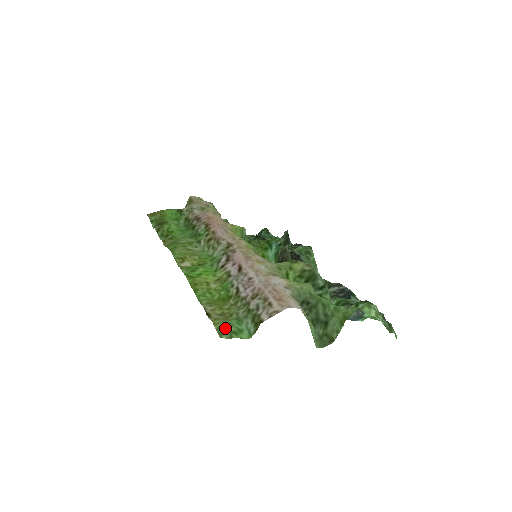
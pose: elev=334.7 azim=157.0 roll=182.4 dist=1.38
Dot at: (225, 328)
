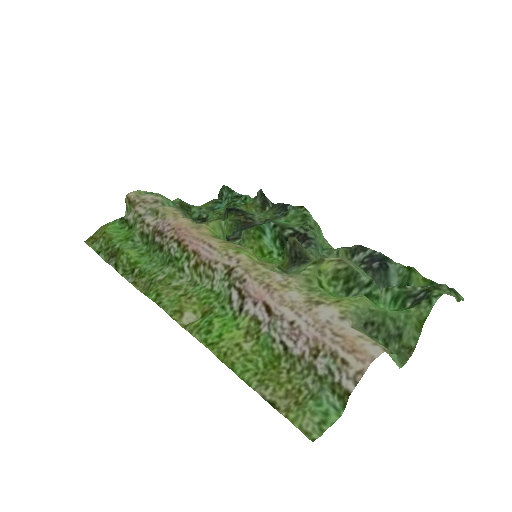
Dot at: (309, 423)
